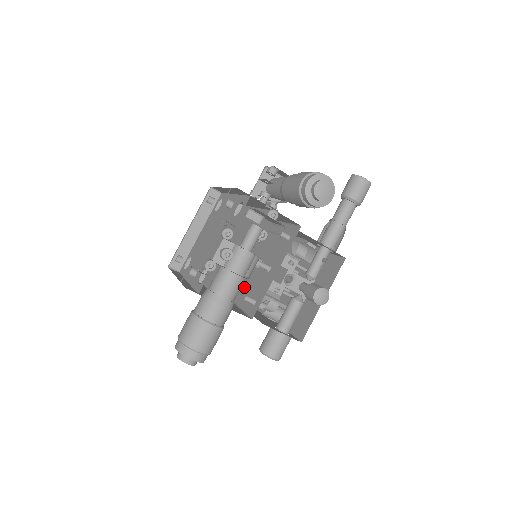
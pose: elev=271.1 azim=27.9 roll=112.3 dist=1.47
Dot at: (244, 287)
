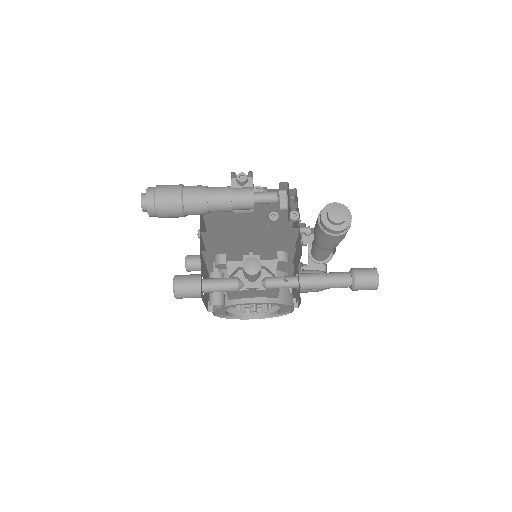
Dot at: occluded
